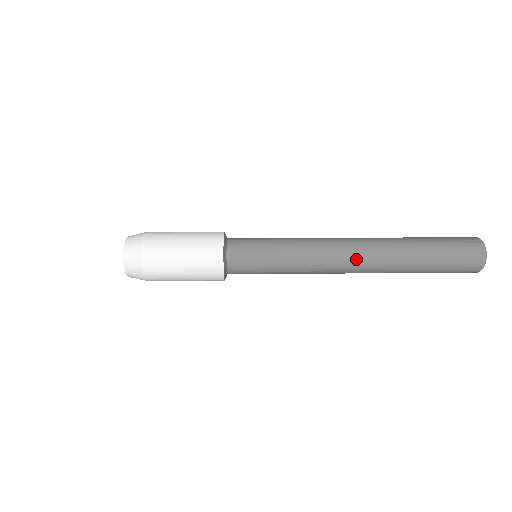
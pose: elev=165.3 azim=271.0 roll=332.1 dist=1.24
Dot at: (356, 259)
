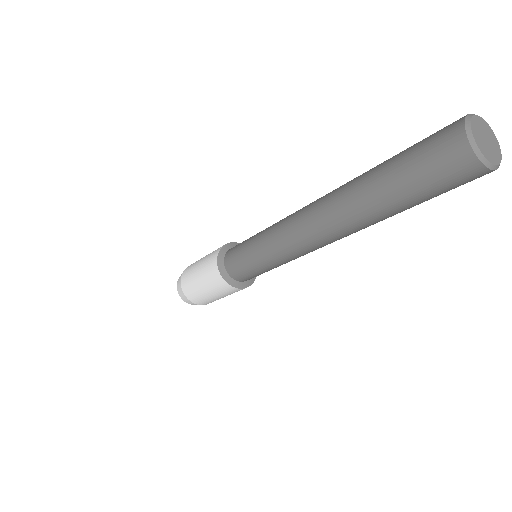
Dot at: (311, 208)
